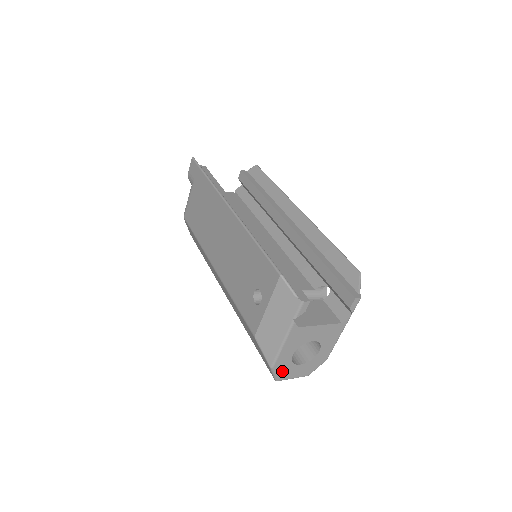
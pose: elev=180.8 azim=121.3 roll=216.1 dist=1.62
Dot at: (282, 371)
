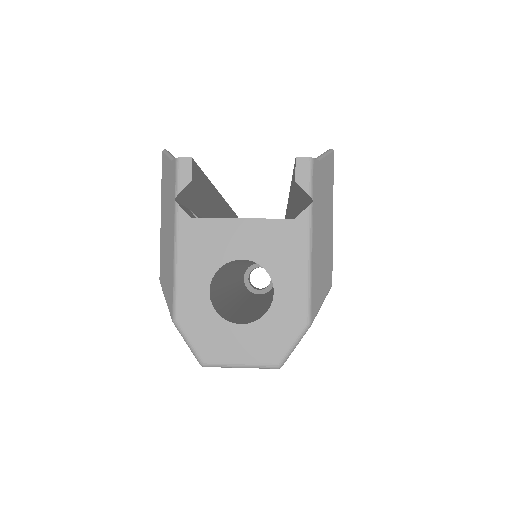
Dot at: (202, 335)
